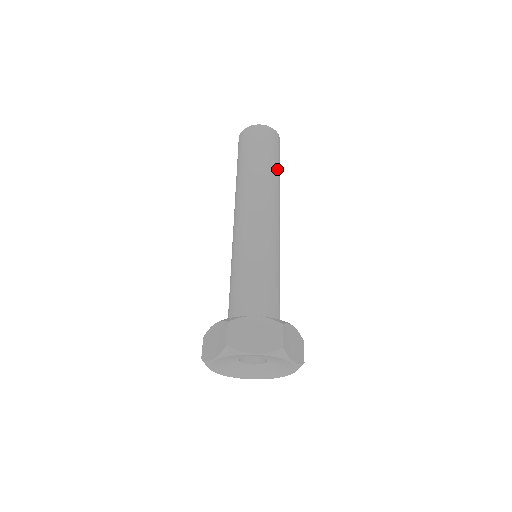
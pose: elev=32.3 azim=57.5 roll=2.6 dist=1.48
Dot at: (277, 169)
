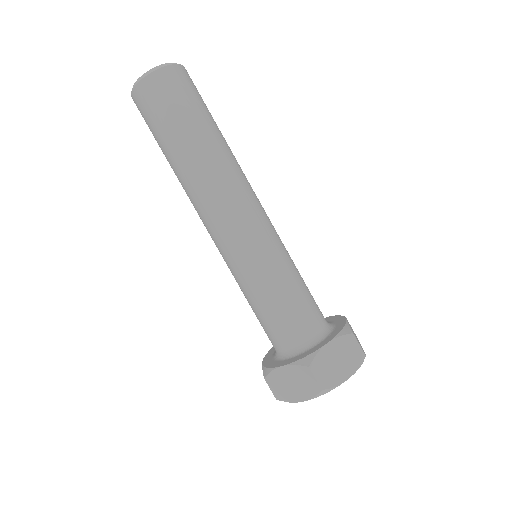
Dot at: (218, 128)
